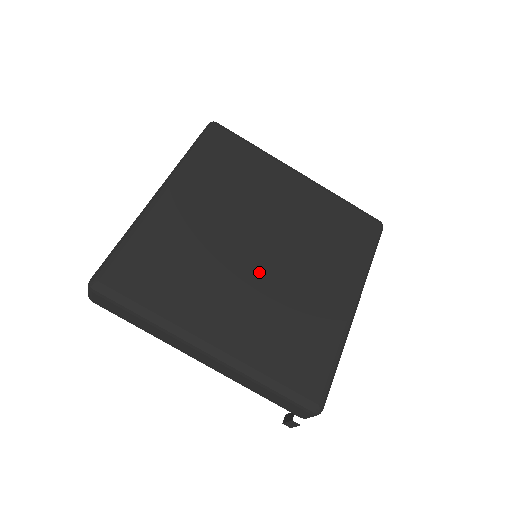
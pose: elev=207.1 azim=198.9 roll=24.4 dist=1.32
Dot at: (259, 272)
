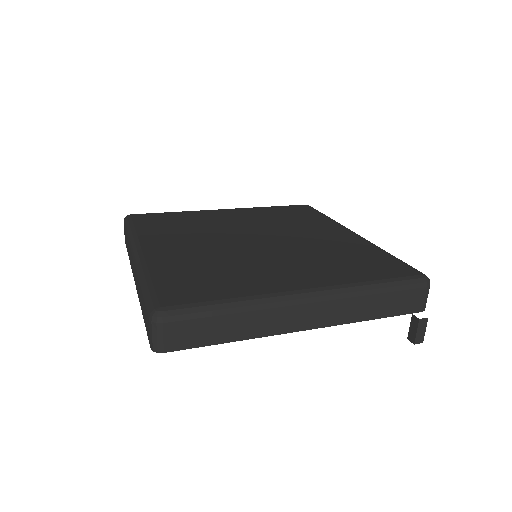
Dot at: (274, 248)
